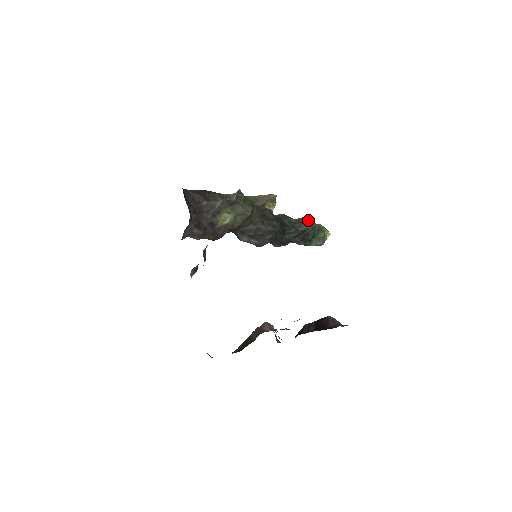
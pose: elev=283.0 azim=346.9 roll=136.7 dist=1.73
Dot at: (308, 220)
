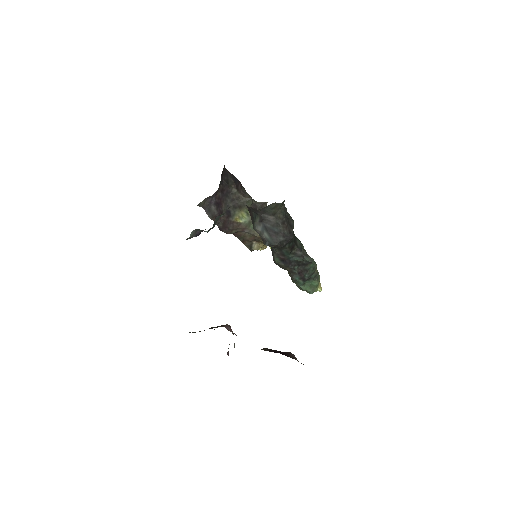
Dot at: (313, 259)
